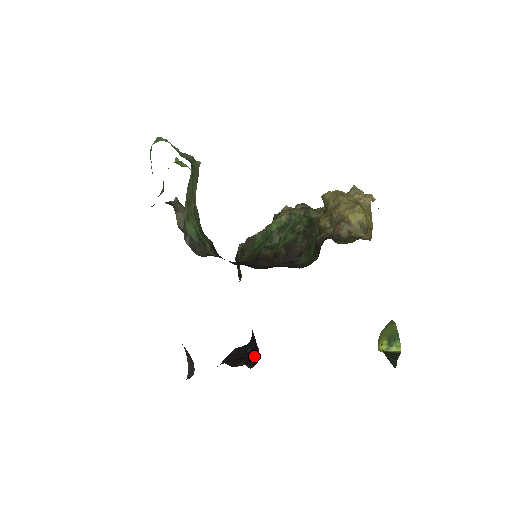
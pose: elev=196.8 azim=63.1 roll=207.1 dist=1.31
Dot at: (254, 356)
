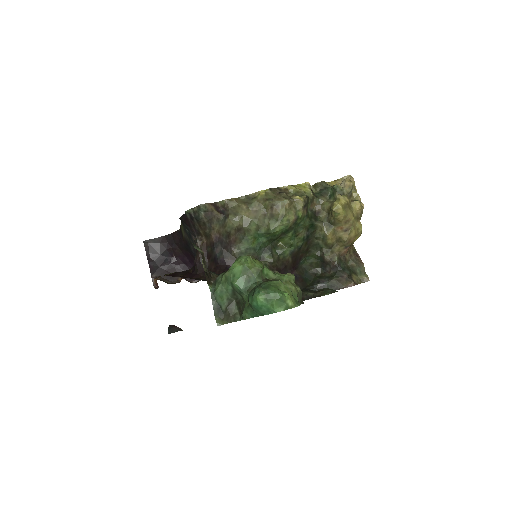
Dot at: occluded
